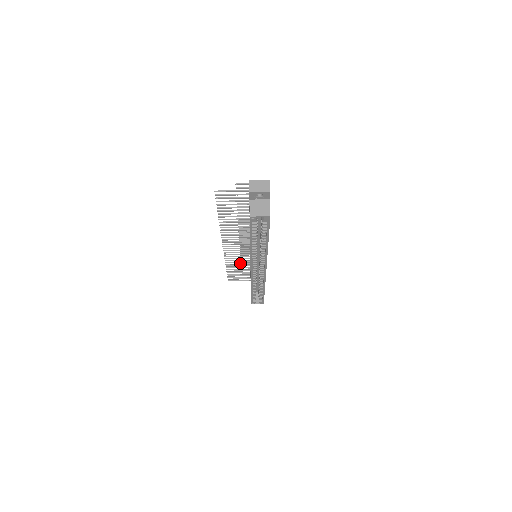
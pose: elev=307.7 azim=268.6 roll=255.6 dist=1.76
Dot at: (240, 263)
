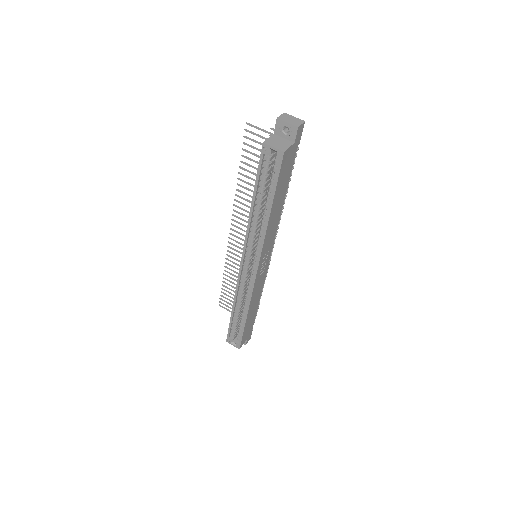
Dot at: occluded
